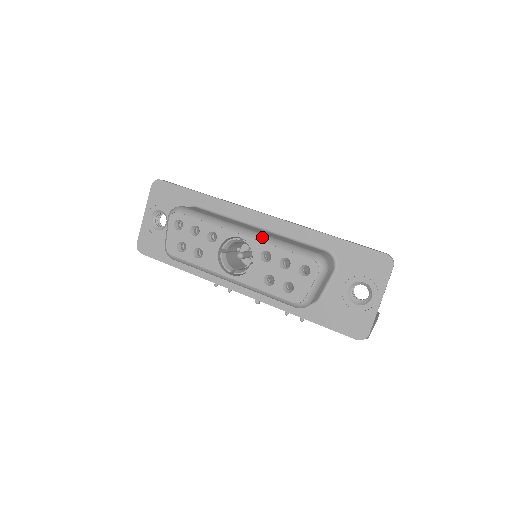
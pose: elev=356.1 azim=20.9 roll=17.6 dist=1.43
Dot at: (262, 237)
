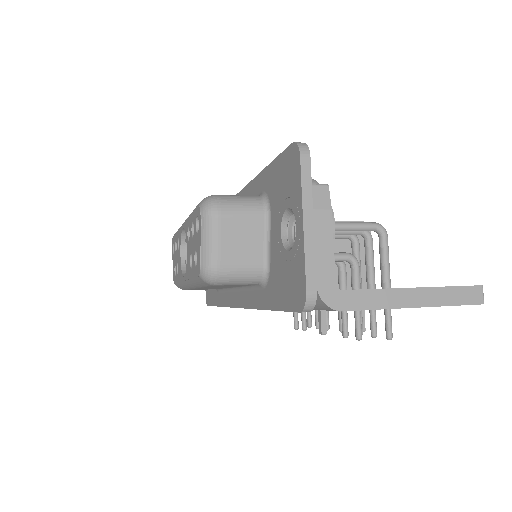
Dot at: occluded
